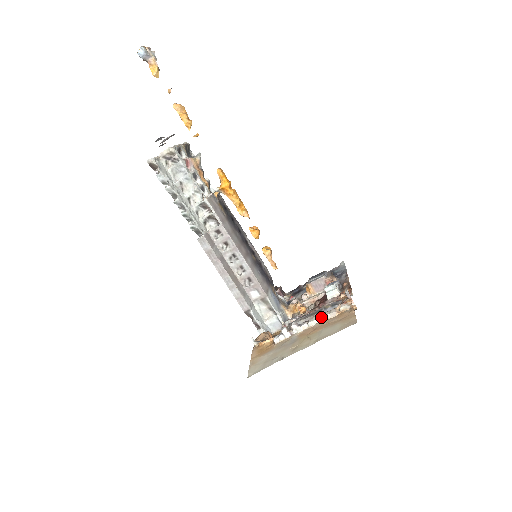
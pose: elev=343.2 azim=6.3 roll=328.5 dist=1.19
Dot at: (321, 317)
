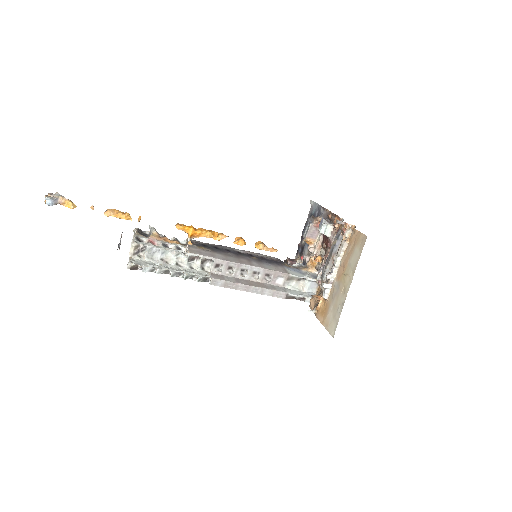
Dot at: (339, 254)
